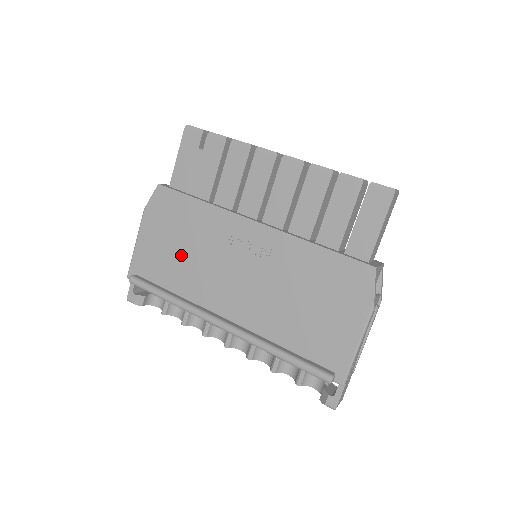
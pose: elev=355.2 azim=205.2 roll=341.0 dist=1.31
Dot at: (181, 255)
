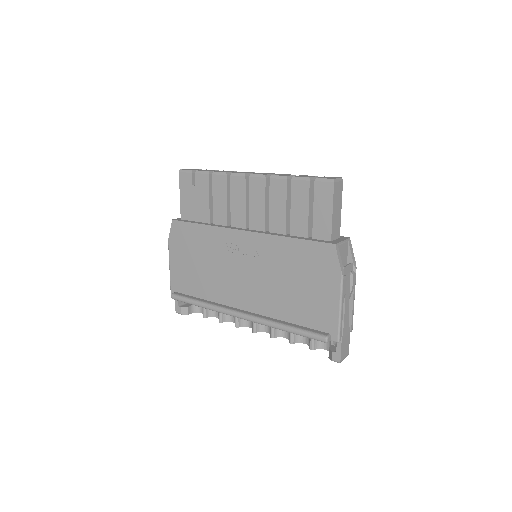
Dot at: (201, 269)
